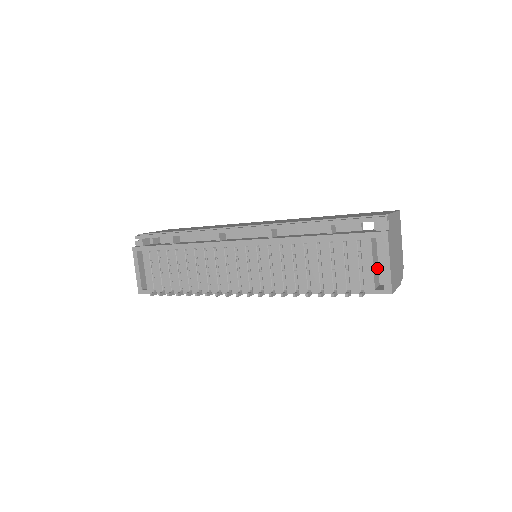
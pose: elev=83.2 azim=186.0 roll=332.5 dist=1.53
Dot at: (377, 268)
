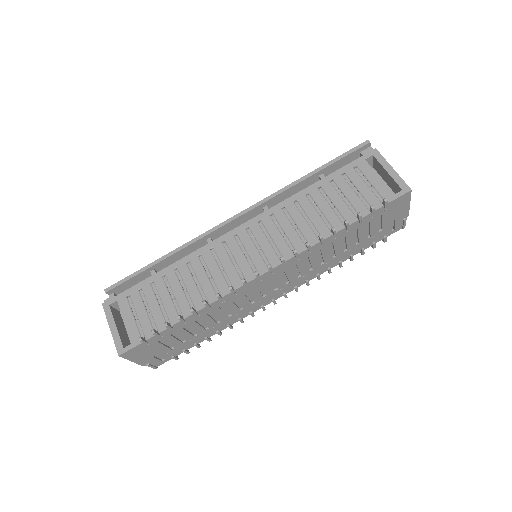
Dot at: occluded
